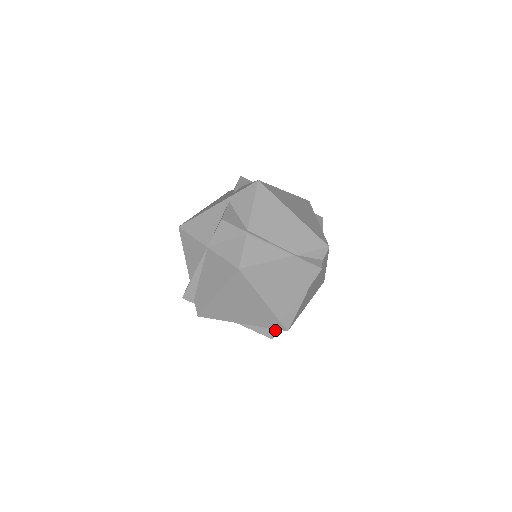
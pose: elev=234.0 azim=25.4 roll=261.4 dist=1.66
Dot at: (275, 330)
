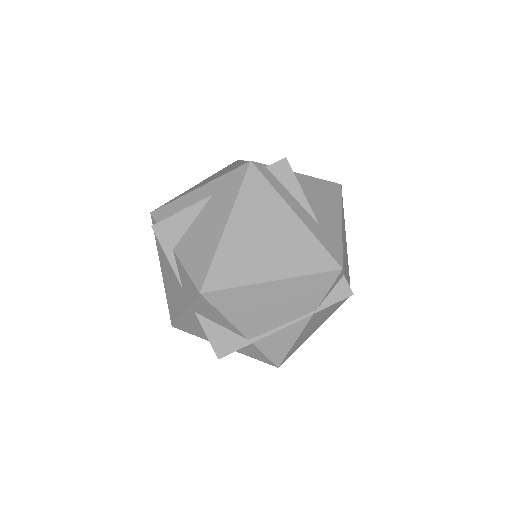
Dot at: occluded
